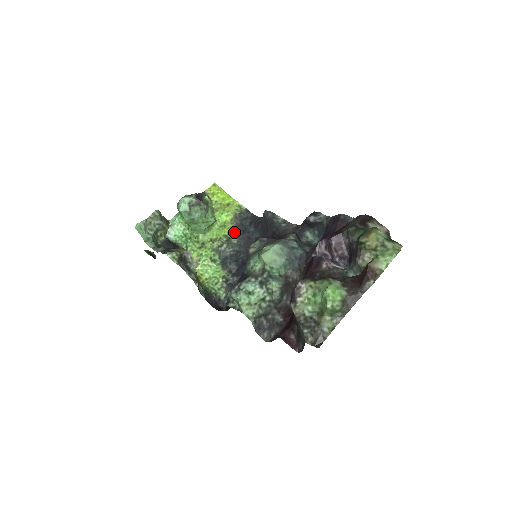
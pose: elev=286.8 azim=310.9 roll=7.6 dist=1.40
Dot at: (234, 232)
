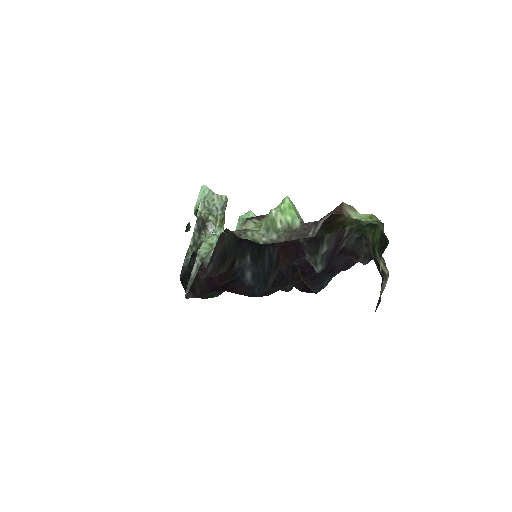
Dot at: occluded
